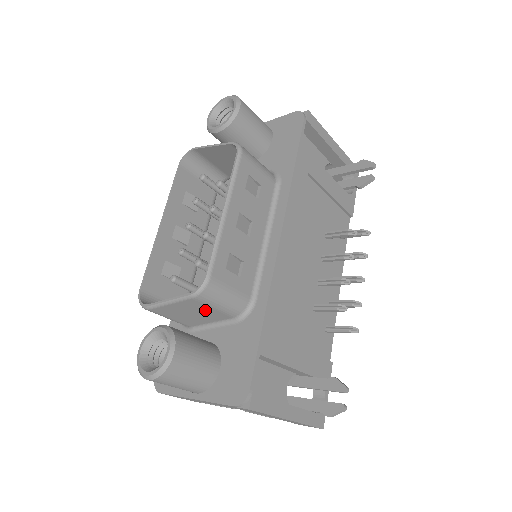
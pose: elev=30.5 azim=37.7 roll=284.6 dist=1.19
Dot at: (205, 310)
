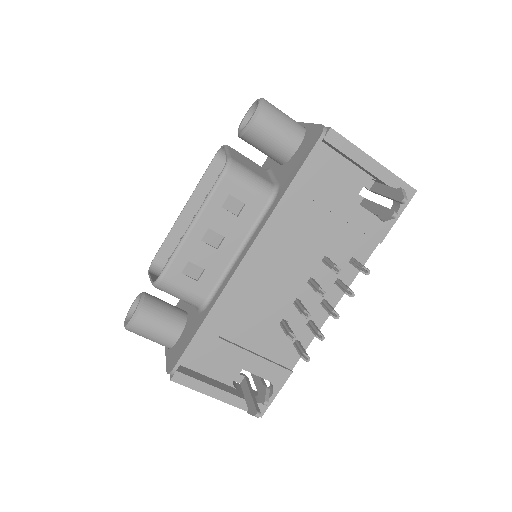
Dot at: occluded
